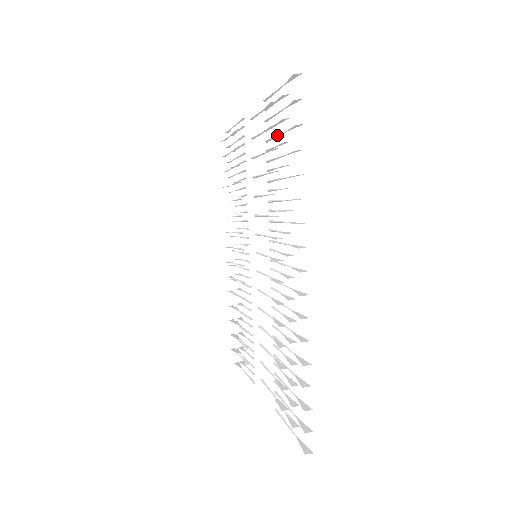
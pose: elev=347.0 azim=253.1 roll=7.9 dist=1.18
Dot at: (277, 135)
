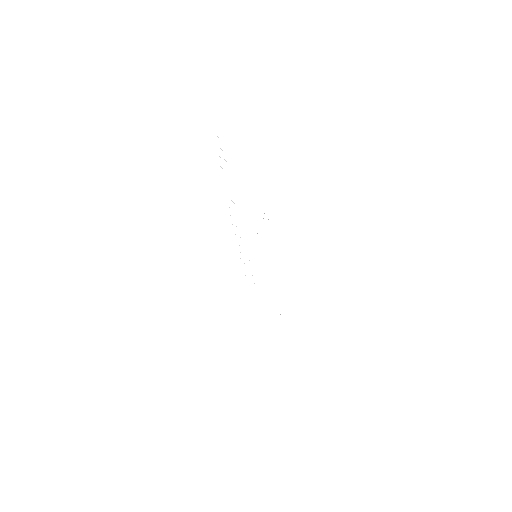
Dot at: (264, 222)
